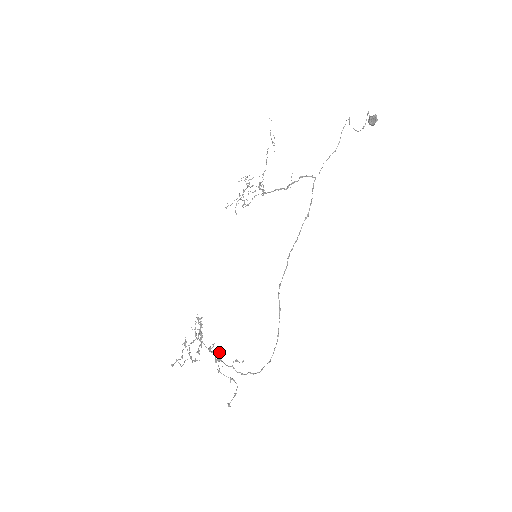
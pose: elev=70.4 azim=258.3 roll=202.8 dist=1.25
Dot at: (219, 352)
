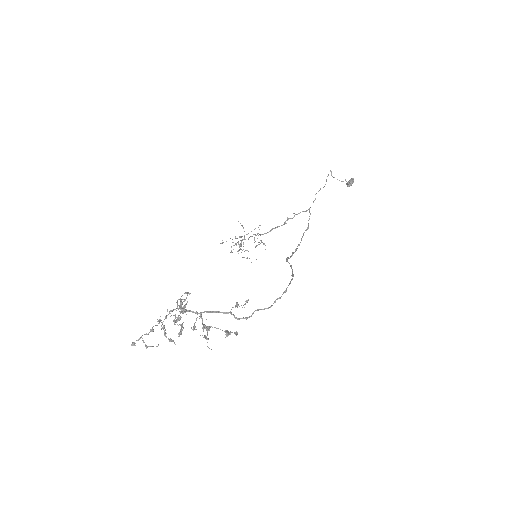
Dot at: occluded
